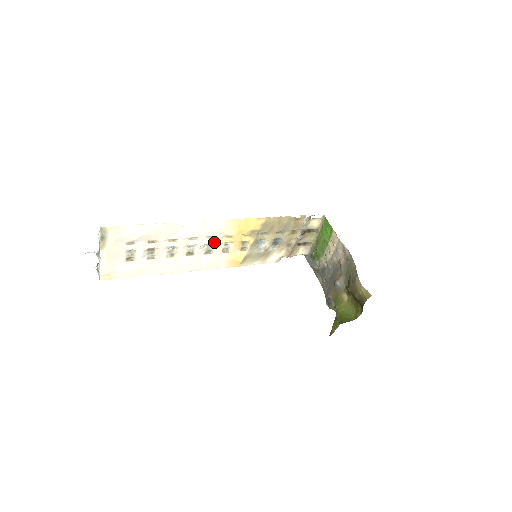
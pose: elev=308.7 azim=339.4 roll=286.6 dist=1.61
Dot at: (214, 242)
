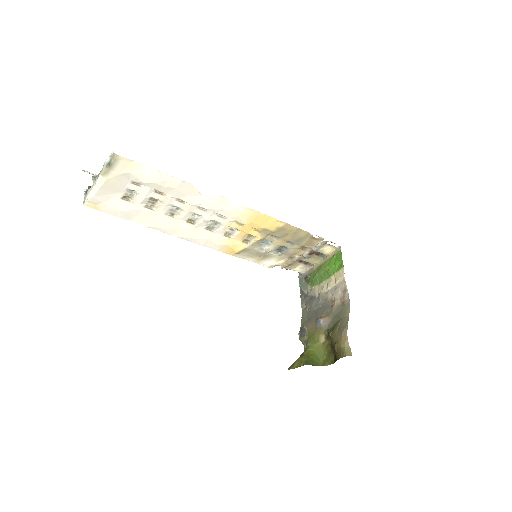
Dot at: (222, 222)
